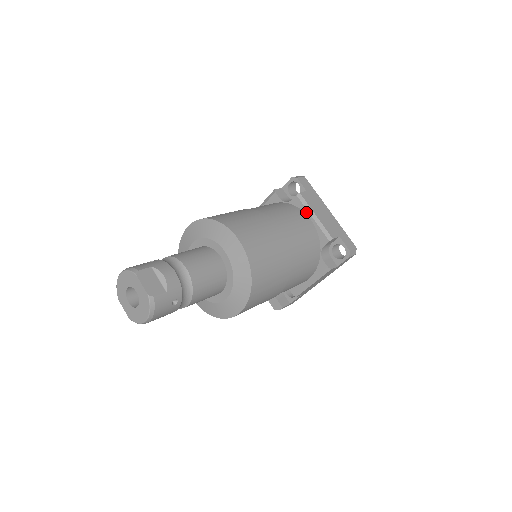
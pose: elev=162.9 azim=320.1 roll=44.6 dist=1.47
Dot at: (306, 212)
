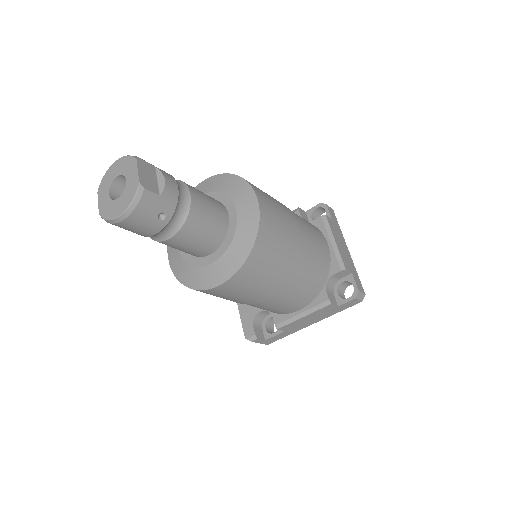
Dot at: (326, 235)
